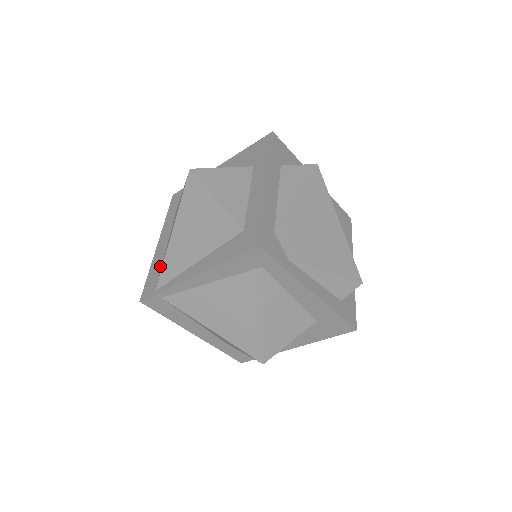
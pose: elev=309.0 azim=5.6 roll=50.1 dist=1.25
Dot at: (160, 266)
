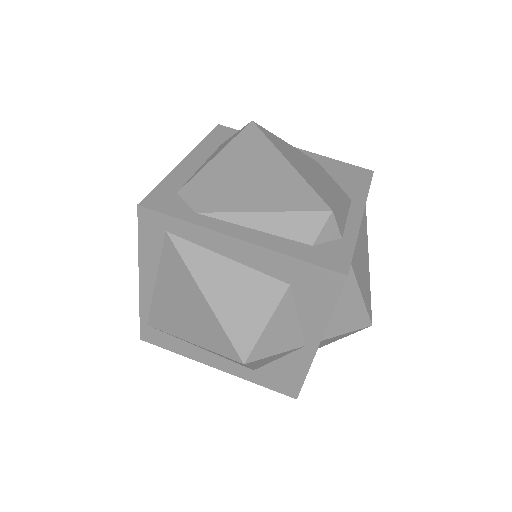
Dot at: occluded
